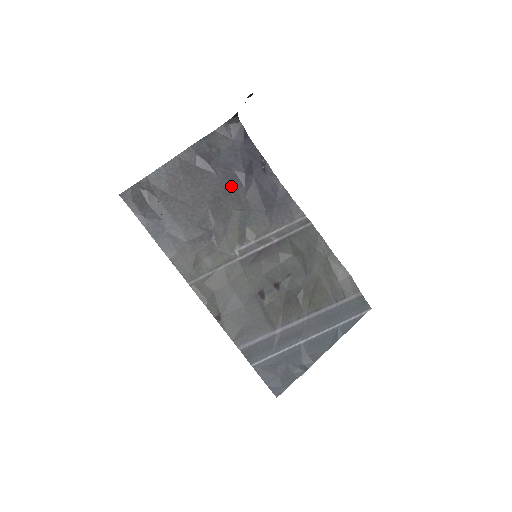
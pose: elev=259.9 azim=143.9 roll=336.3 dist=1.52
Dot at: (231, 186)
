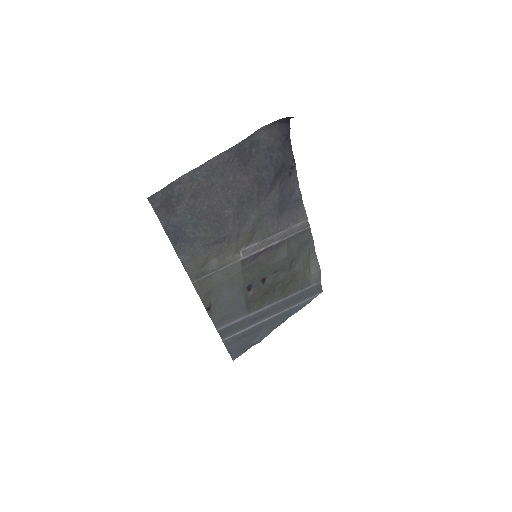
Dot at: (257, 190)
